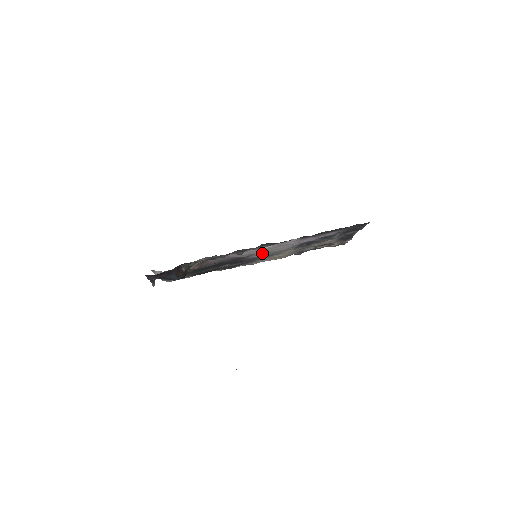
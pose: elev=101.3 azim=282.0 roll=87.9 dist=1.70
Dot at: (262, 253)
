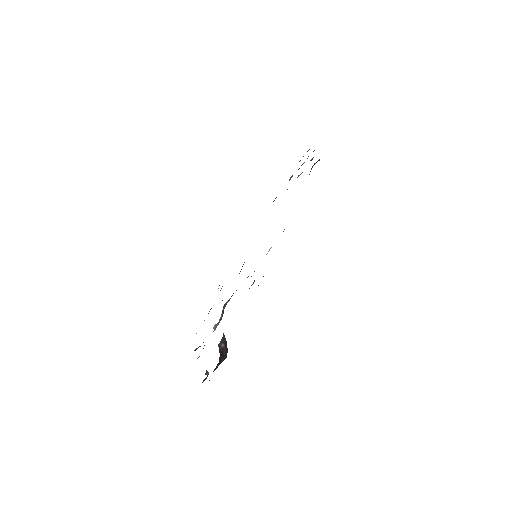
Dot at: occluded
